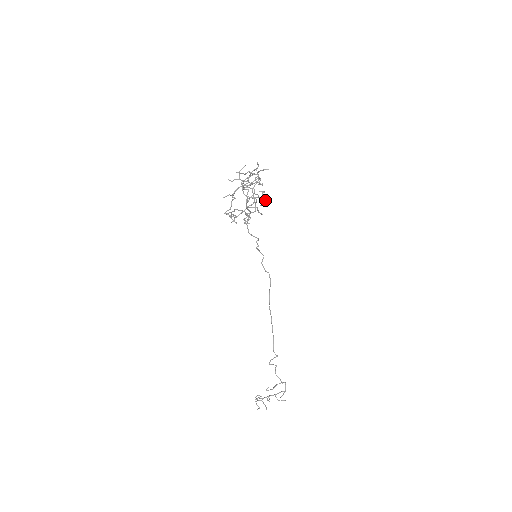
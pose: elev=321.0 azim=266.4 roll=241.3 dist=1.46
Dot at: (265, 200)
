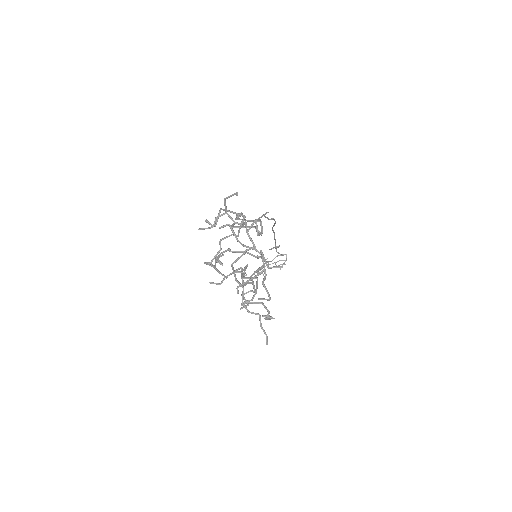
Dot at: occluded
